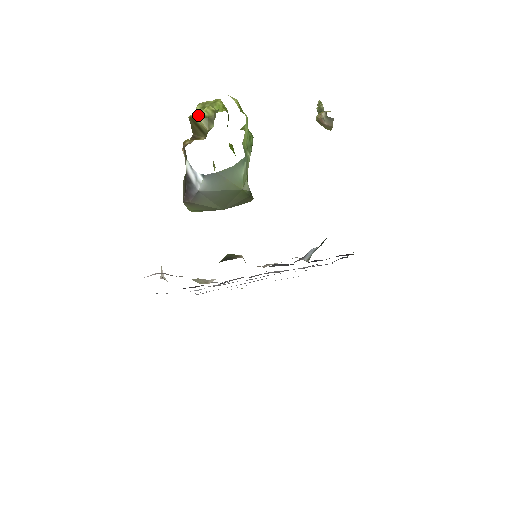
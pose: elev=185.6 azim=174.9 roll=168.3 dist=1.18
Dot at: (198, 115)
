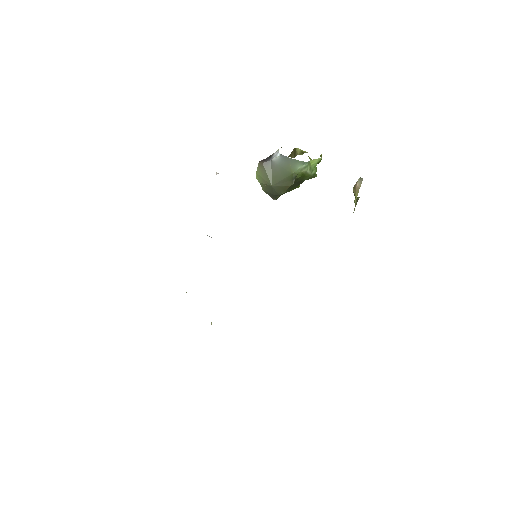
Dot at: (299, 149)
